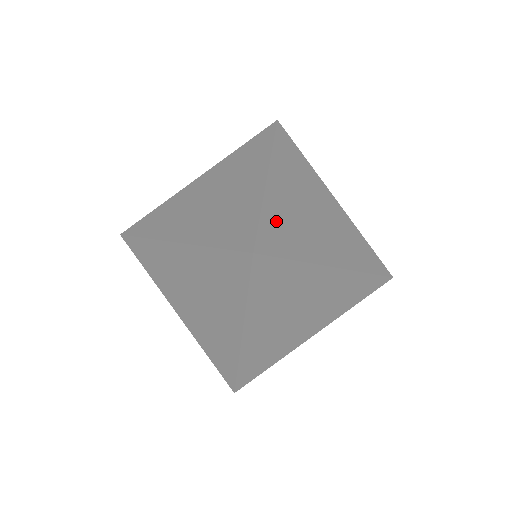
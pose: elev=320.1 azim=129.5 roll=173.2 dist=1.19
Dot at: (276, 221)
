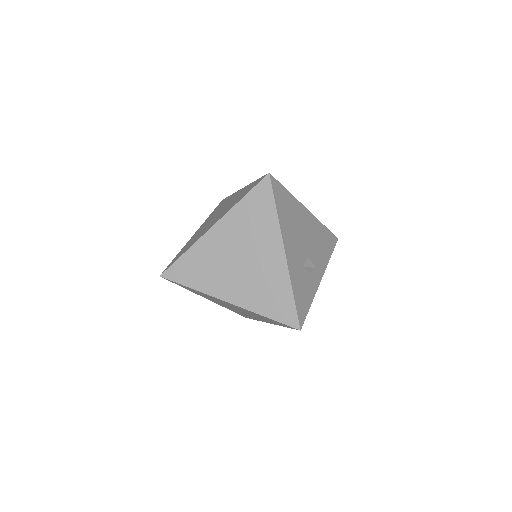
Dot at: (193, 261)
